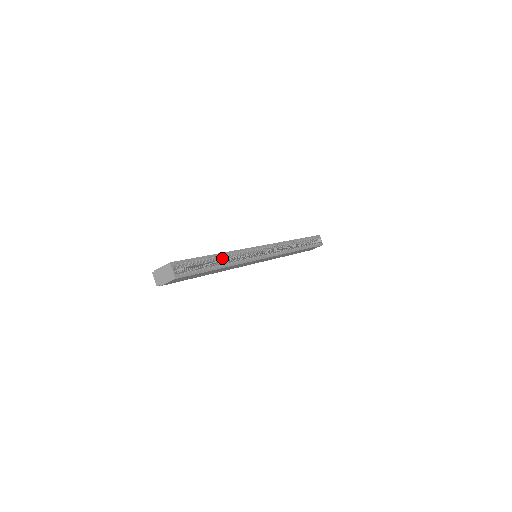
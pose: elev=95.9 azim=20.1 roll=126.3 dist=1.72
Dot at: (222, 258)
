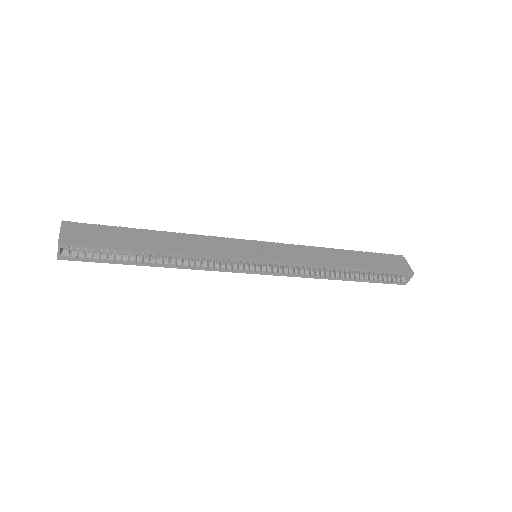
Dot at: (166, 255)
